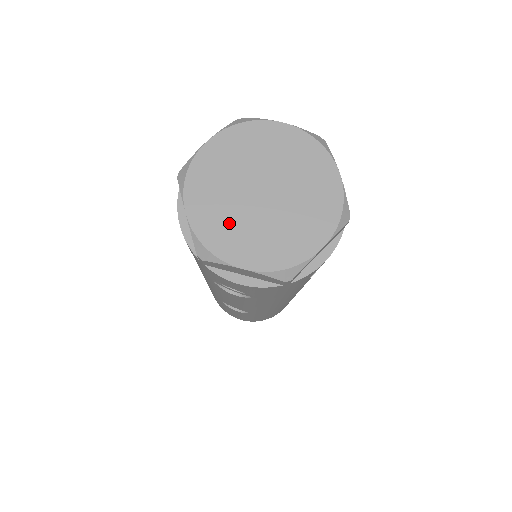
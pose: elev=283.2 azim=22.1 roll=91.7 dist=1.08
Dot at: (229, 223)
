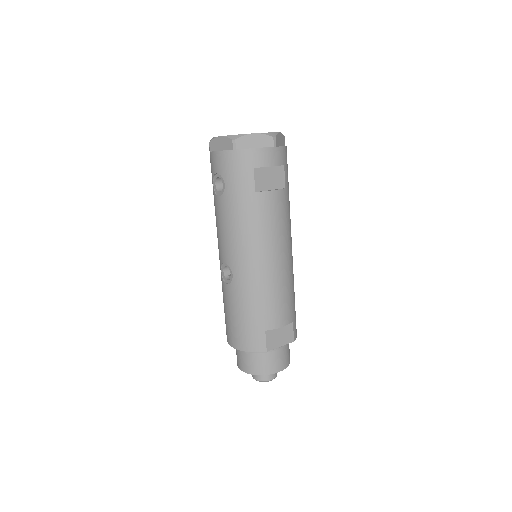
Dot at: occluded
